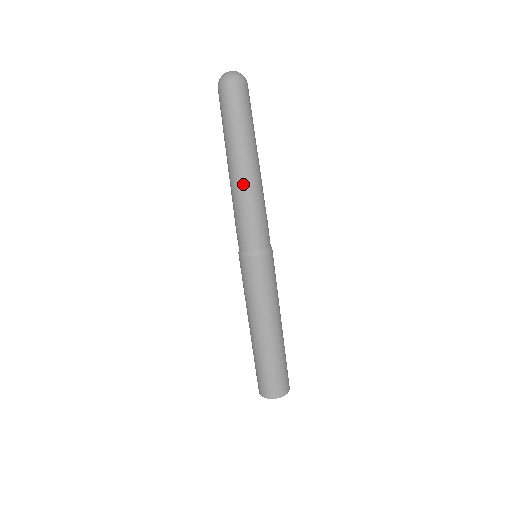
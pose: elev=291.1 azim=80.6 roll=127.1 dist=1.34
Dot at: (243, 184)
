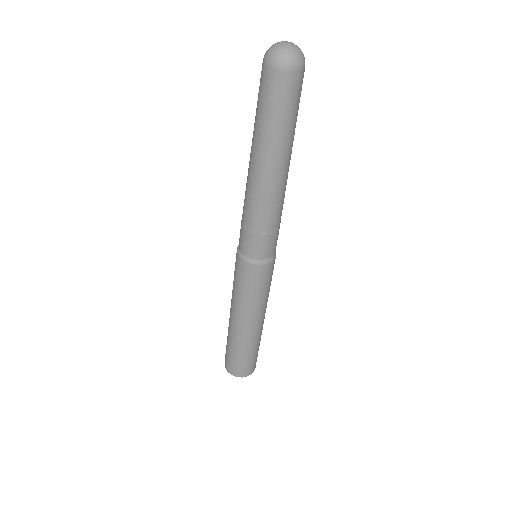
Dot at: (260, 190)
